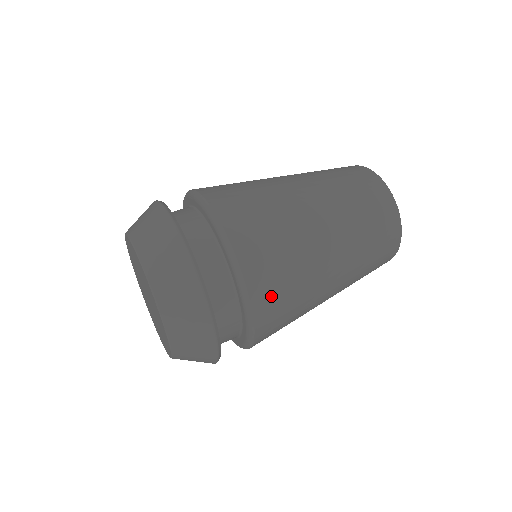
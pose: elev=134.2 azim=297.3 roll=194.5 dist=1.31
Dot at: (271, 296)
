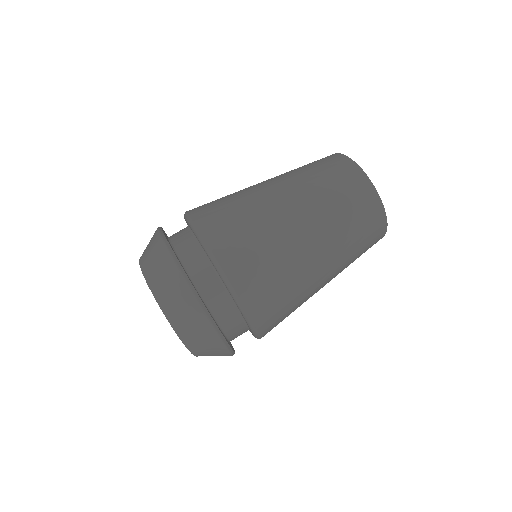
Dot at: (268, 309)
